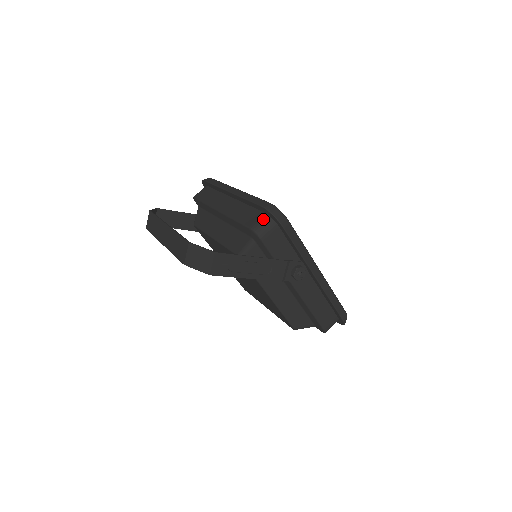
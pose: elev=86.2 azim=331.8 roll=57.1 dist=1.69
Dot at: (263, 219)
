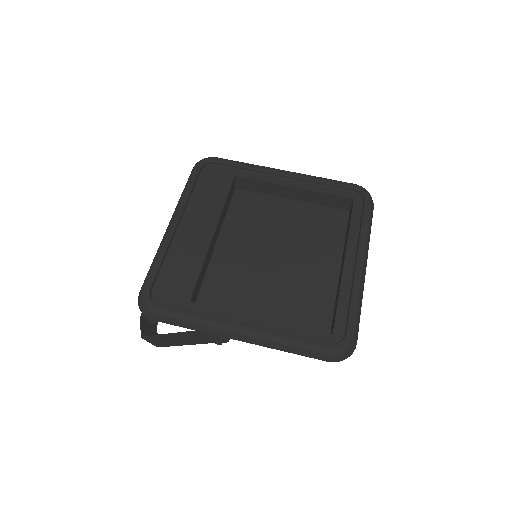
Dot at: occluded
